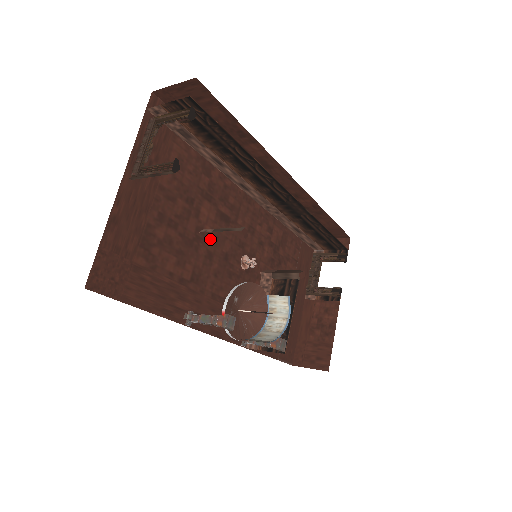
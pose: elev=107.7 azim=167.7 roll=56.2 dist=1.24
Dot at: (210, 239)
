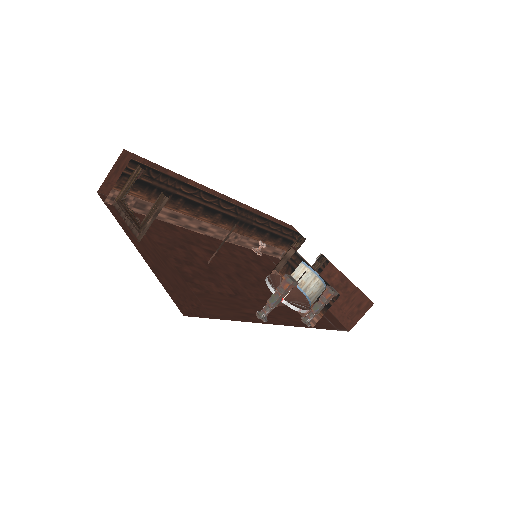
Dot at: (218, 267)
